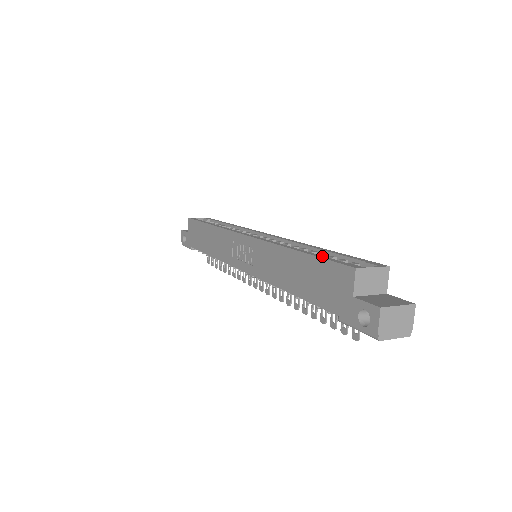
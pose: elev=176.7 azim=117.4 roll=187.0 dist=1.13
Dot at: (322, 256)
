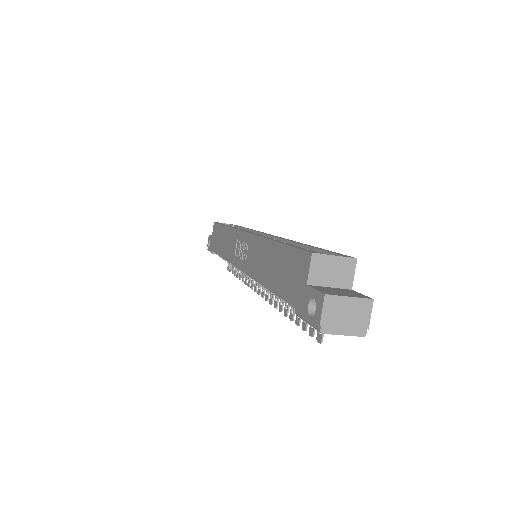
Dot at: (293, 245)
